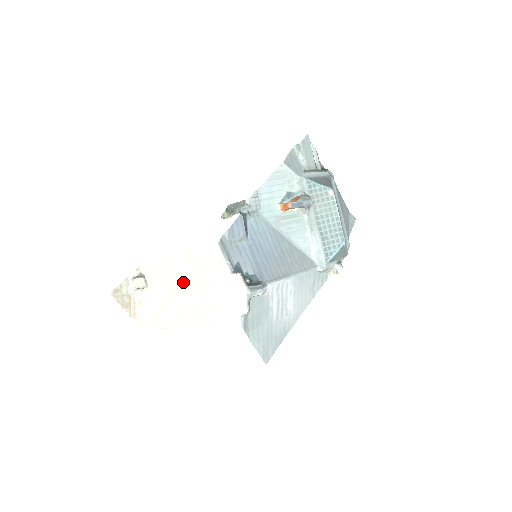
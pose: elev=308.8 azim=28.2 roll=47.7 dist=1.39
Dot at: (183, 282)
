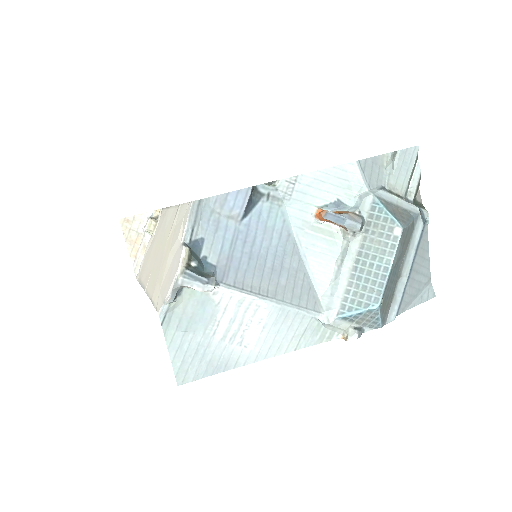
Dot at: (164, 238)
